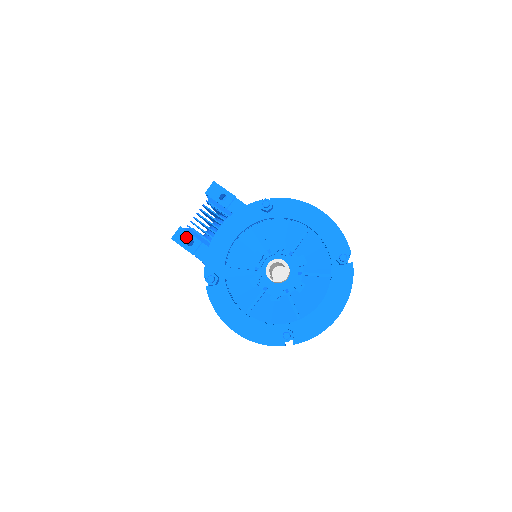
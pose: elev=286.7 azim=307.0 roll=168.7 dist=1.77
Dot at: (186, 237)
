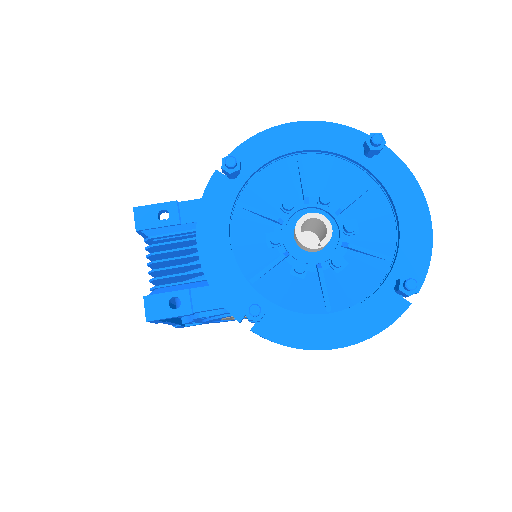
Dot at: (163, 302)
